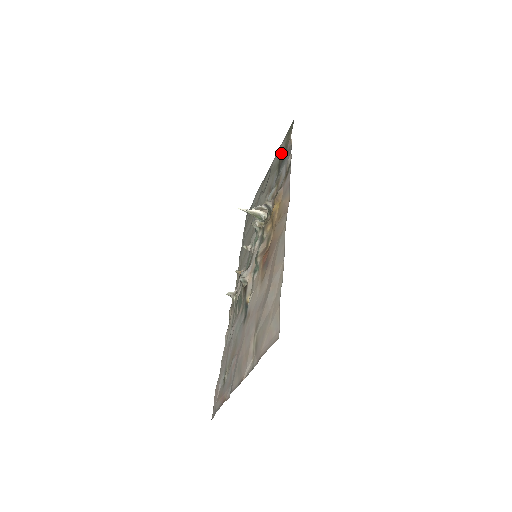
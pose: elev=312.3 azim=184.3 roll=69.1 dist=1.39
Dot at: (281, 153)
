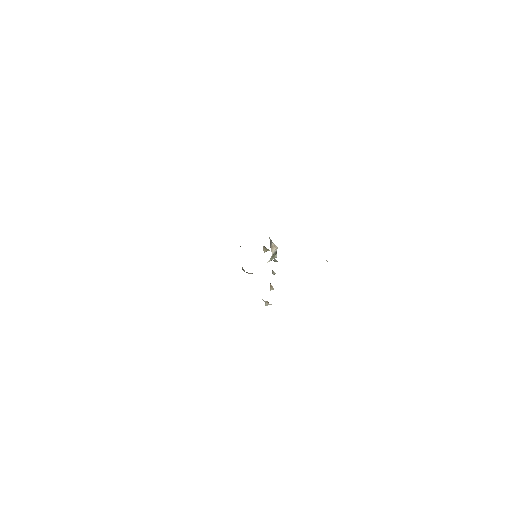
Dot at: occluded
